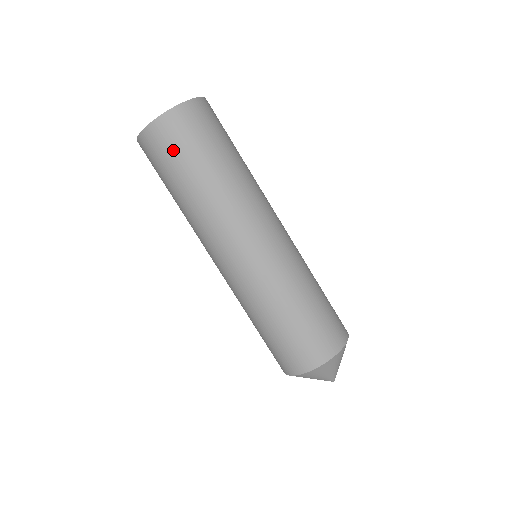
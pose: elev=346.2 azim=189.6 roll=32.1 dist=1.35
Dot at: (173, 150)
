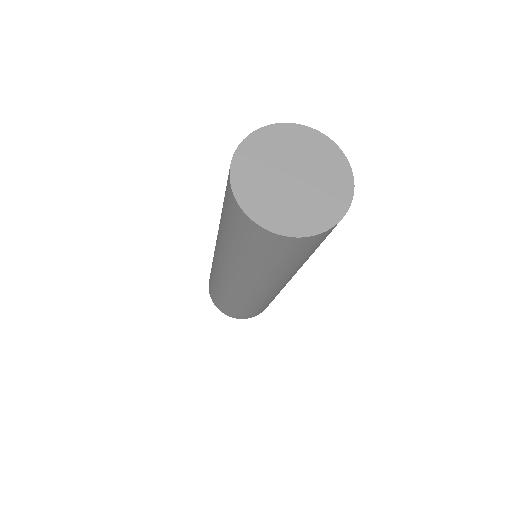
Dot at: (251, 242)
